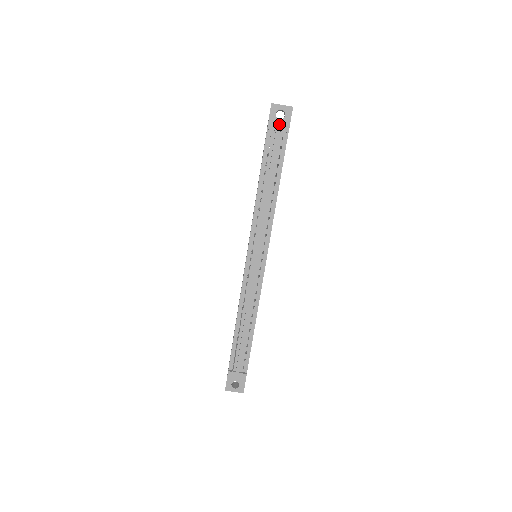
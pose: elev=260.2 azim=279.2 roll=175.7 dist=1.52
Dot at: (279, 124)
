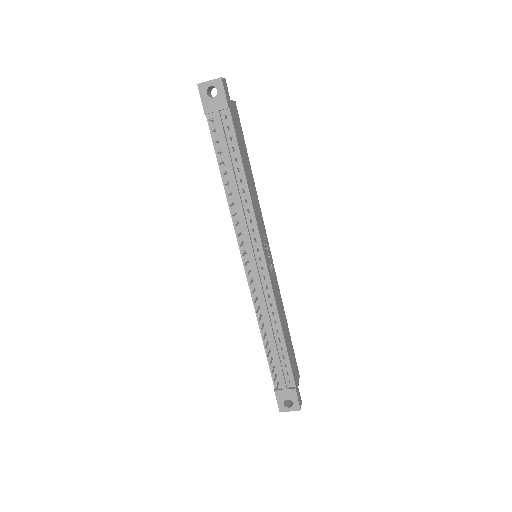
Dot at: (215, 103)
